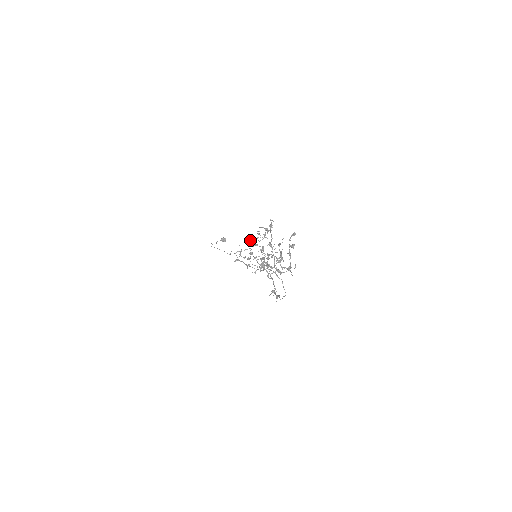
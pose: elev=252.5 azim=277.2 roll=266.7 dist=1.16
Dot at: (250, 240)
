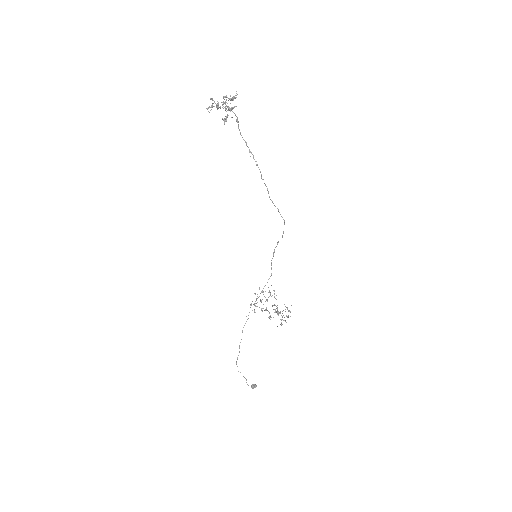
Dot at: (257, 296)
